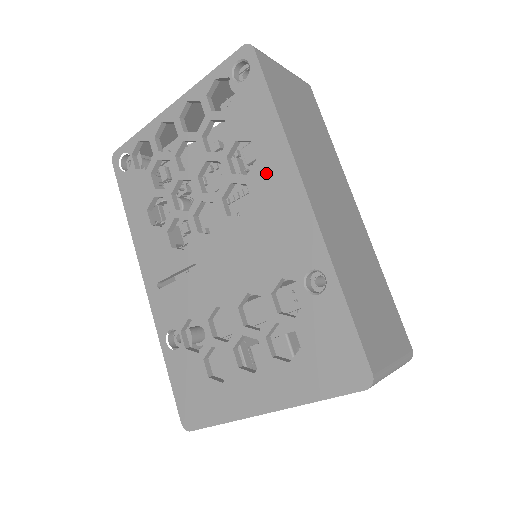
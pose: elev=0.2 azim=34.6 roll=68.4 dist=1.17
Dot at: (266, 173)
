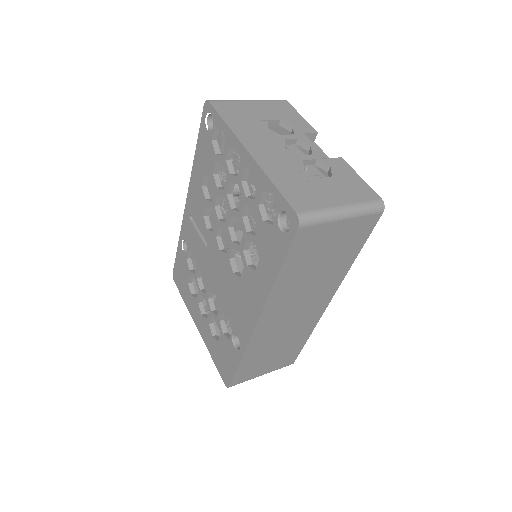
Dot at: (253, 283)
